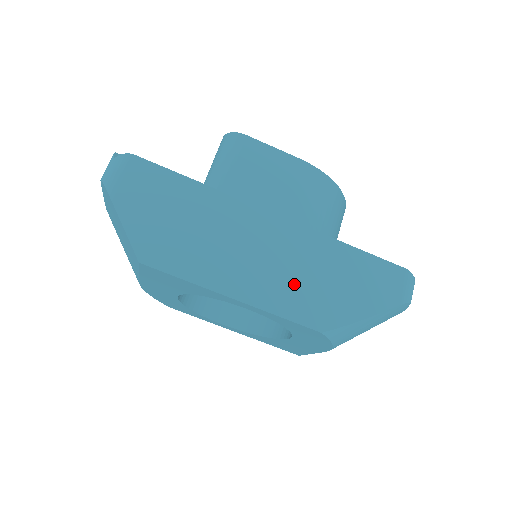
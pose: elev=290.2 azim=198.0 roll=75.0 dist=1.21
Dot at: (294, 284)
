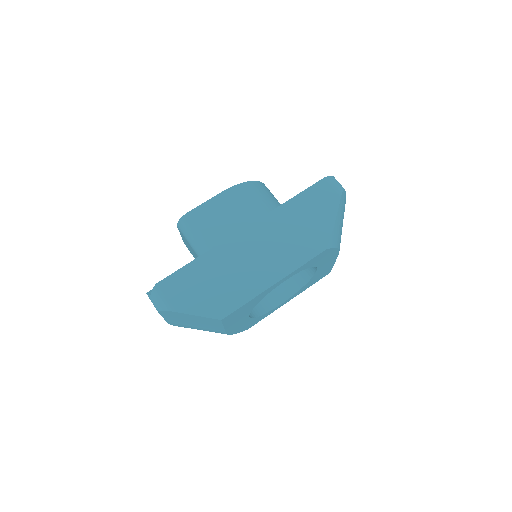
Dot at: (290, 246)
